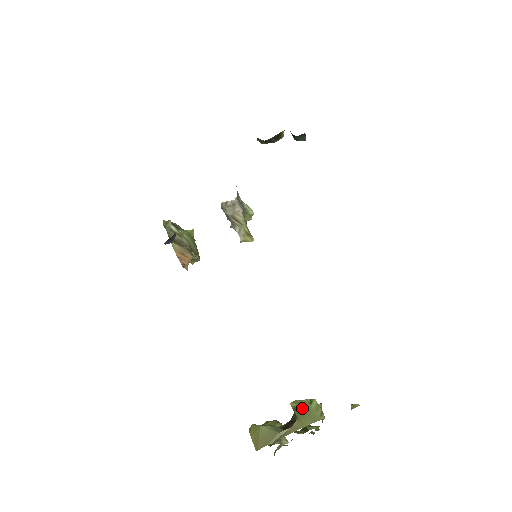
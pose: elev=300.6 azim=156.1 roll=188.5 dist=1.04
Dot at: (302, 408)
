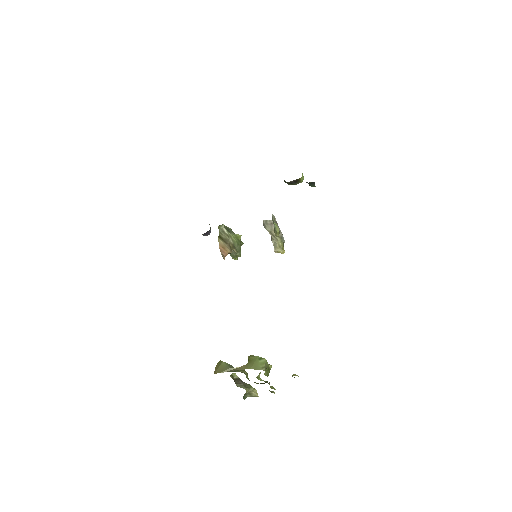
Dot at: (252, 360)
